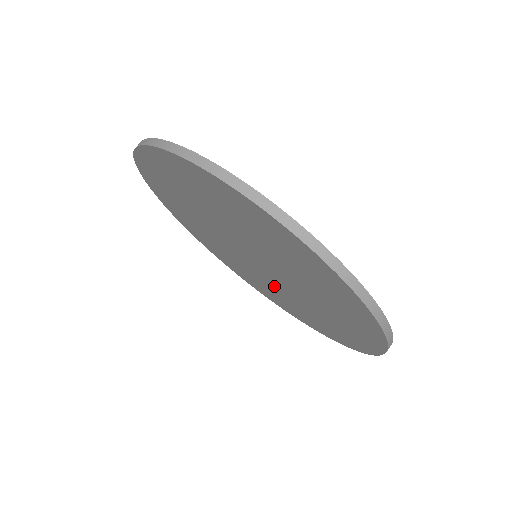
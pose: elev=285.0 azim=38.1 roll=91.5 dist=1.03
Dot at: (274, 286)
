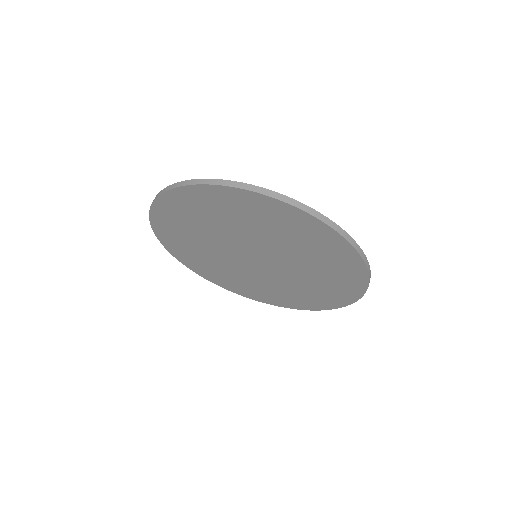
Dot at: (291, 277)
